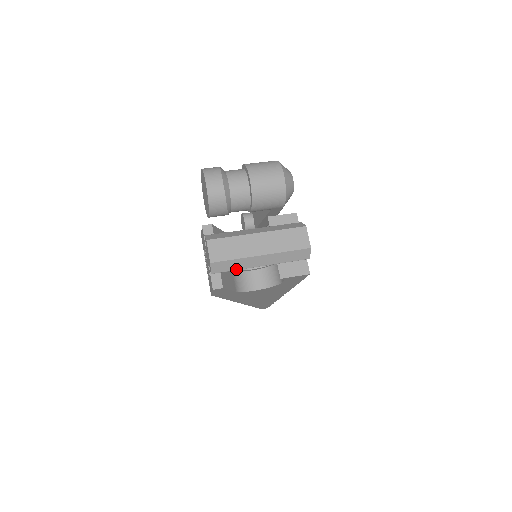
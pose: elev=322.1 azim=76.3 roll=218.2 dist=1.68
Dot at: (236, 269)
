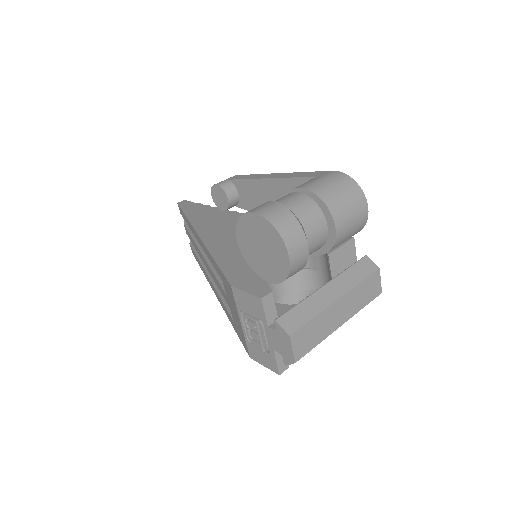
Dot at: occluded
